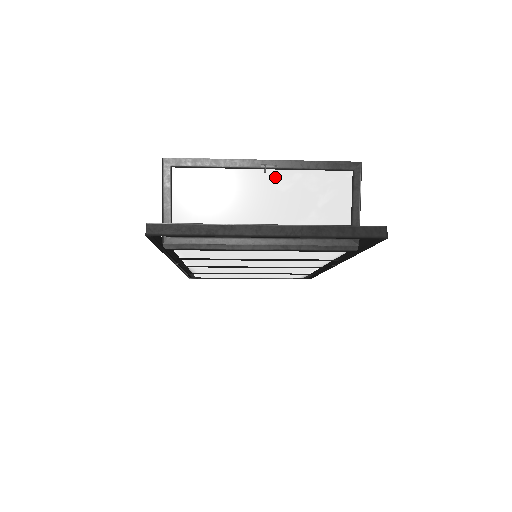
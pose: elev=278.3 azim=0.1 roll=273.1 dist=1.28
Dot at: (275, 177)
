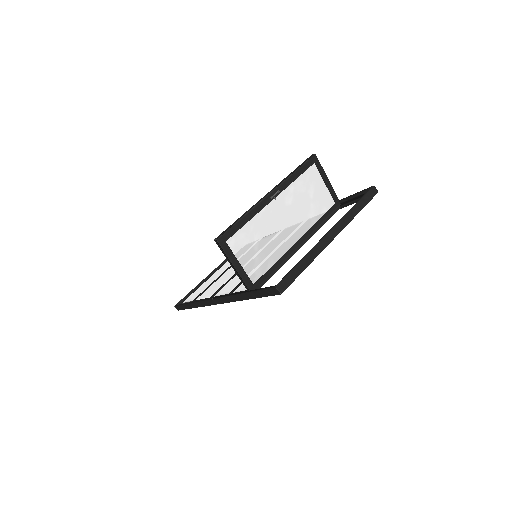
Dot at: (282, 199)
